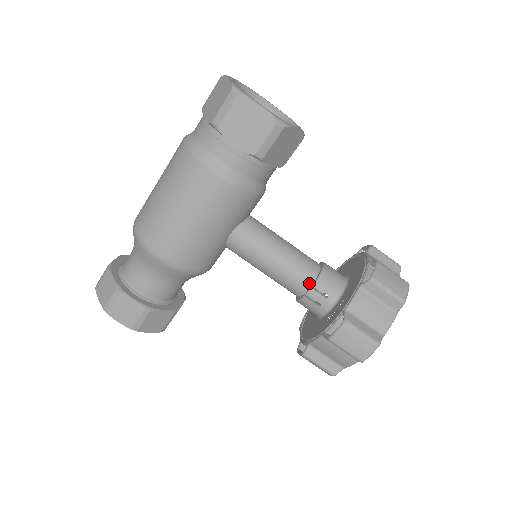
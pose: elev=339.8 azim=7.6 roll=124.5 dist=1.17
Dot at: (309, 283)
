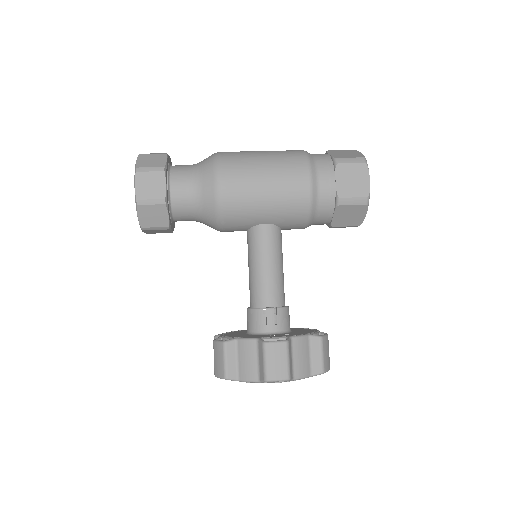
Dot at: (274, 304)
